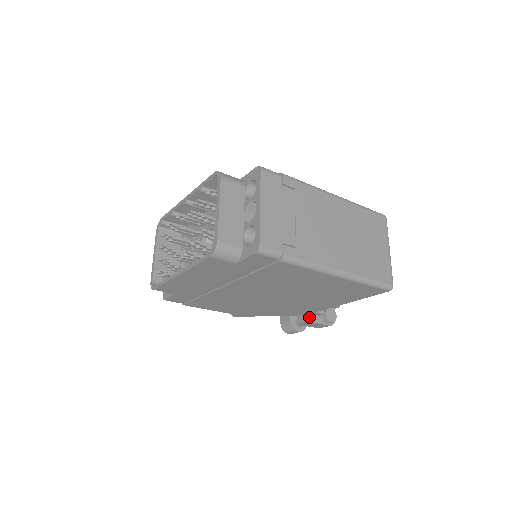
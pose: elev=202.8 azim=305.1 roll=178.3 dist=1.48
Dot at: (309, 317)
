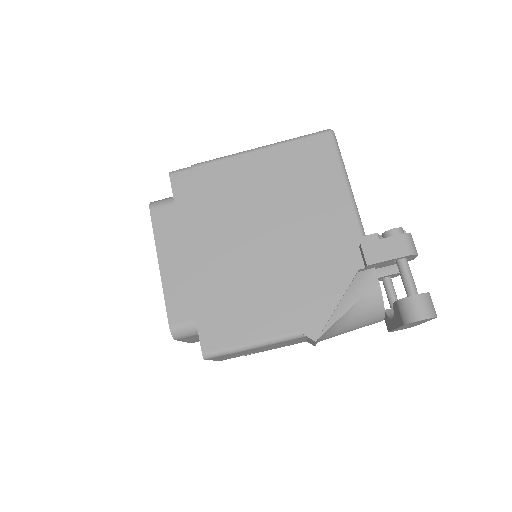
Dot at: (363, 245)
